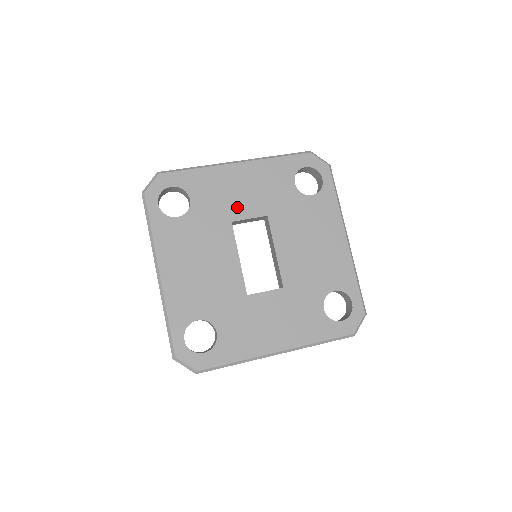
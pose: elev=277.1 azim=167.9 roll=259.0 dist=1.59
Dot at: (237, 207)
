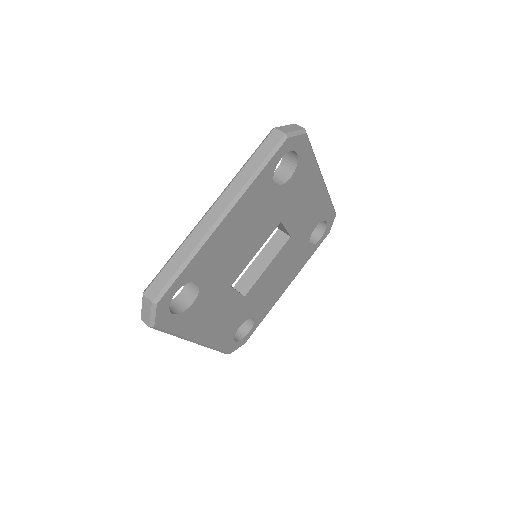
Dot at: (292, 214)
